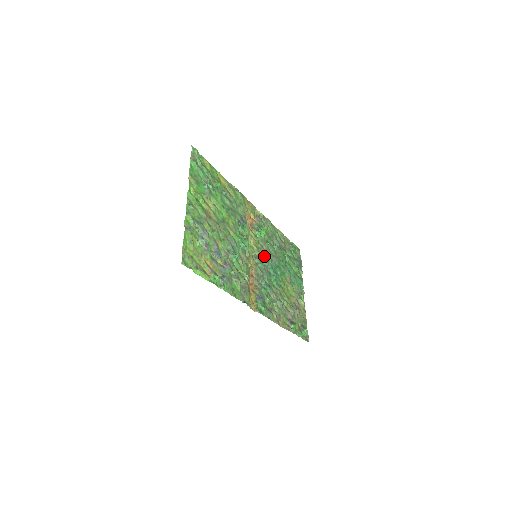
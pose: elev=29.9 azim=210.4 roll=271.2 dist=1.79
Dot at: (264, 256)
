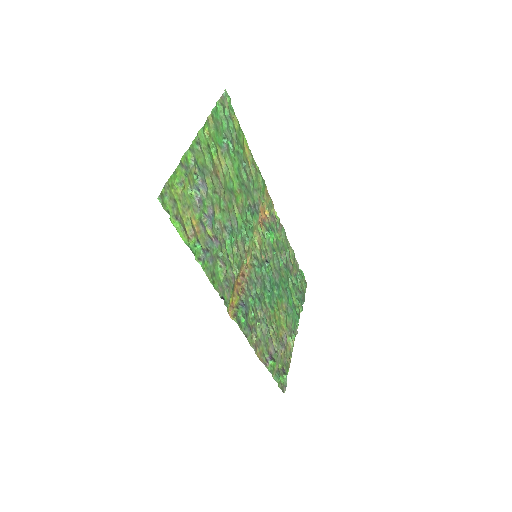
Dot at: (265, 263)
